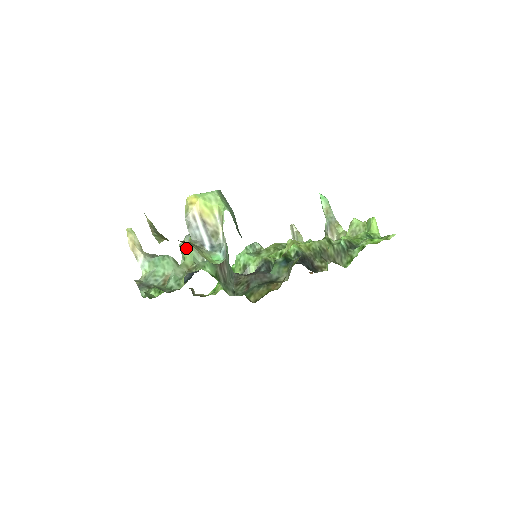
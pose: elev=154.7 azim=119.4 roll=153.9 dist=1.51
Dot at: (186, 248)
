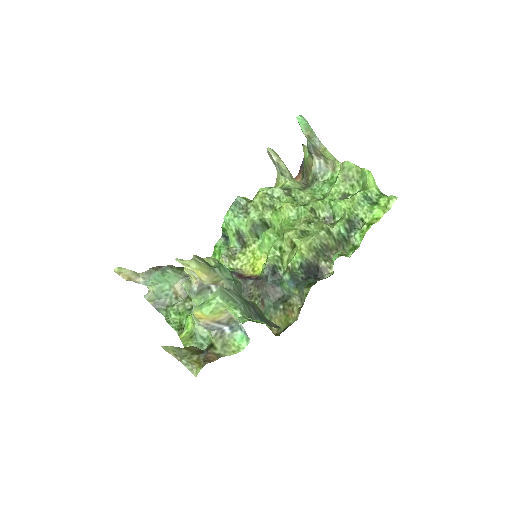
Dot at: (194, 299)
